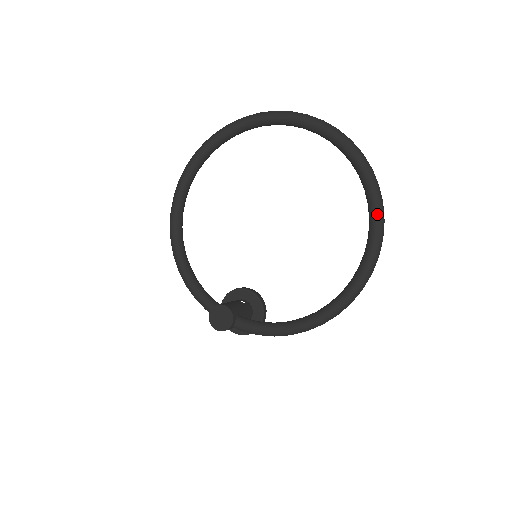
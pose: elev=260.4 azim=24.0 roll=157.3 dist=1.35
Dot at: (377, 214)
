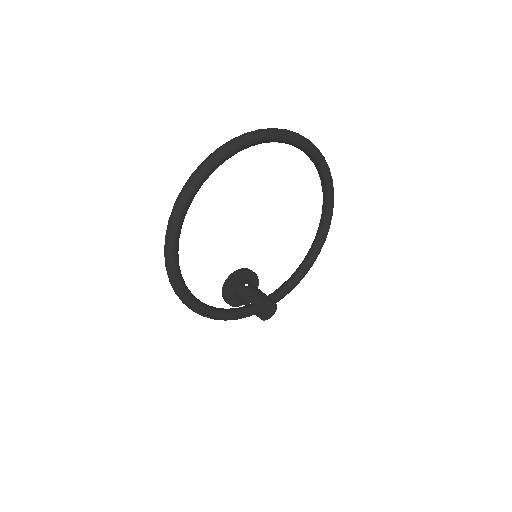
Dot at: (327, 168)
